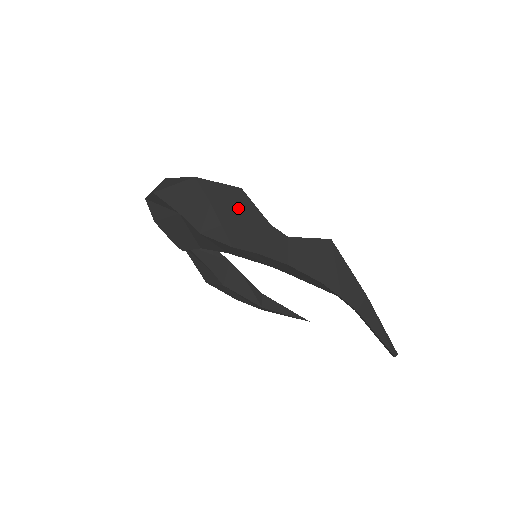
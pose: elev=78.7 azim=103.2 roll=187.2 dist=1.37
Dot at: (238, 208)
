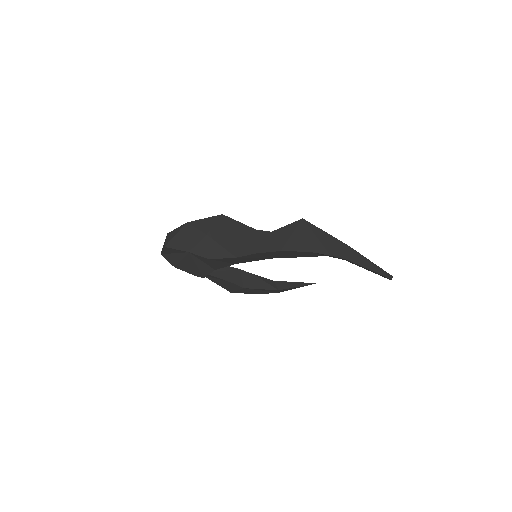
Dot at: (227, 229)
